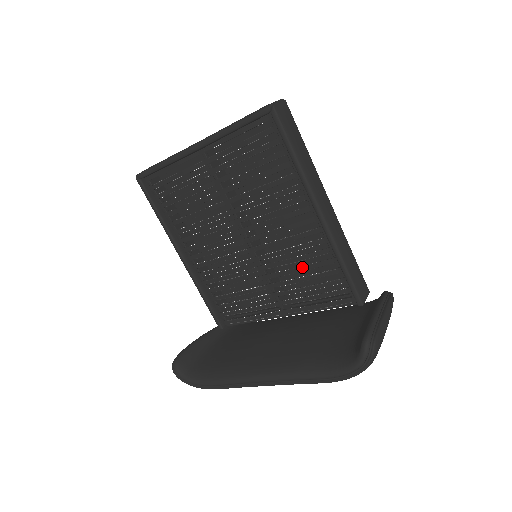
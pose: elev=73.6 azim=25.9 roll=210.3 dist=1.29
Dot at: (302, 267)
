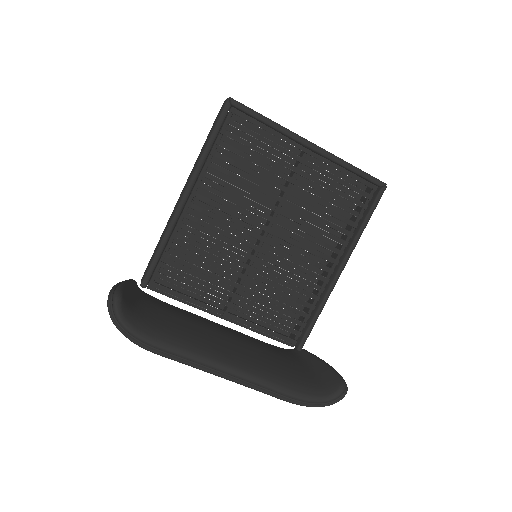
Dot at: (285, 293)
